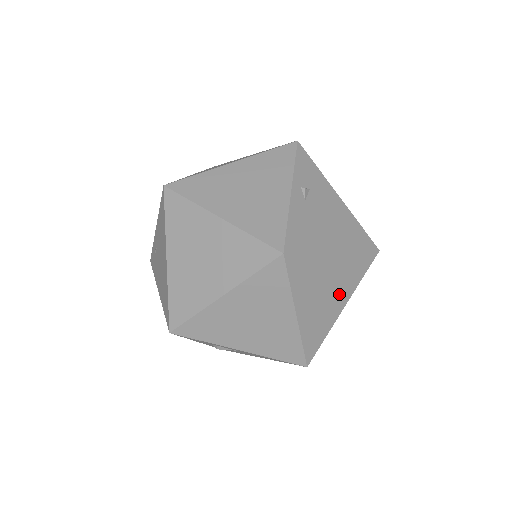
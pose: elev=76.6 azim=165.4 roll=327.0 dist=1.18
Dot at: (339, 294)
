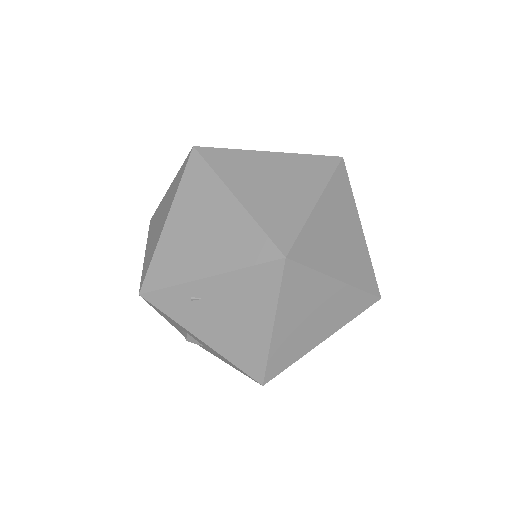
Dot at: occluded
